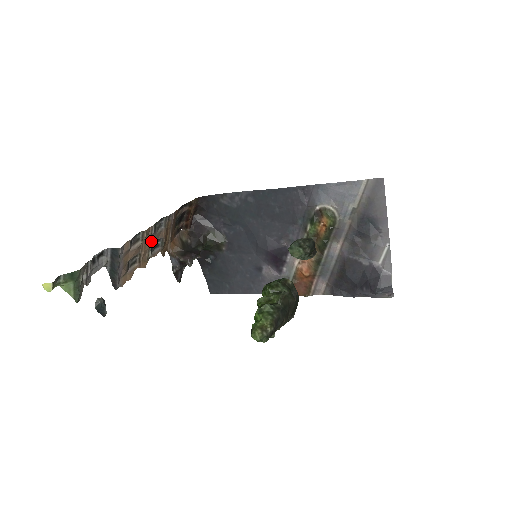
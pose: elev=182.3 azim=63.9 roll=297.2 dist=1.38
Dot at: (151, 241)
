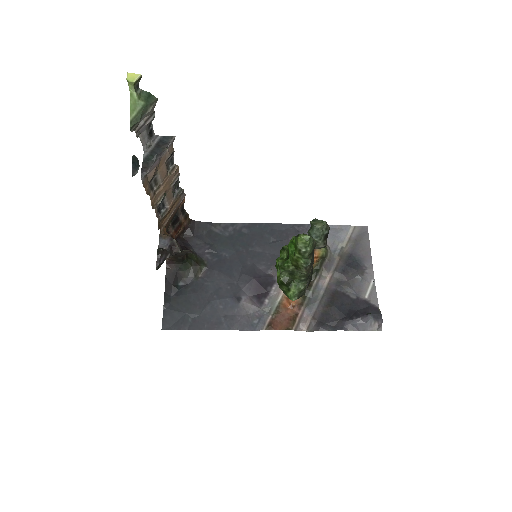
Dot at: (168, 190)
